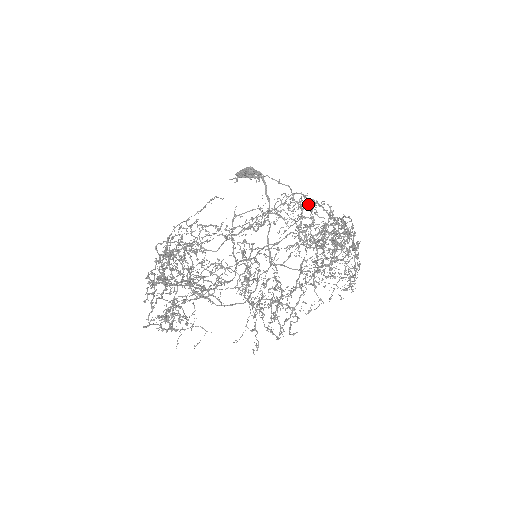
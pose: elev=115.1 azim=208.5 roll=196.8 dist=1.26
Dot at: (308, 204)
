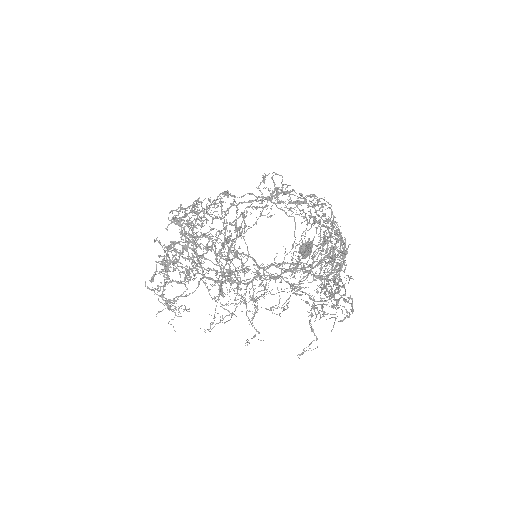
Dot at: (334, 247)
